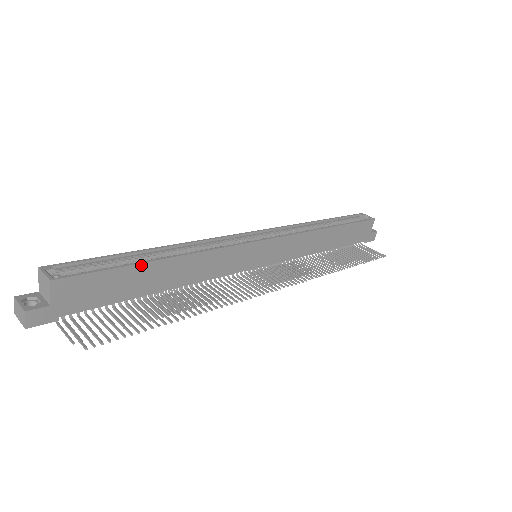
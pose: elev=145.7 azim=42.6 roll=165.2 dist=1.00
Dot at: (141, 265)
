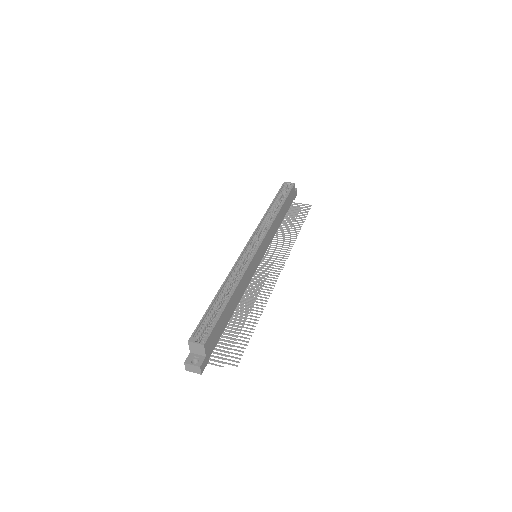
Dot at: (226, 307)
